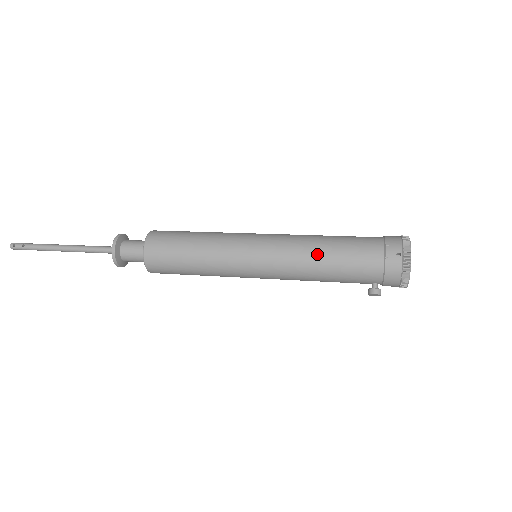
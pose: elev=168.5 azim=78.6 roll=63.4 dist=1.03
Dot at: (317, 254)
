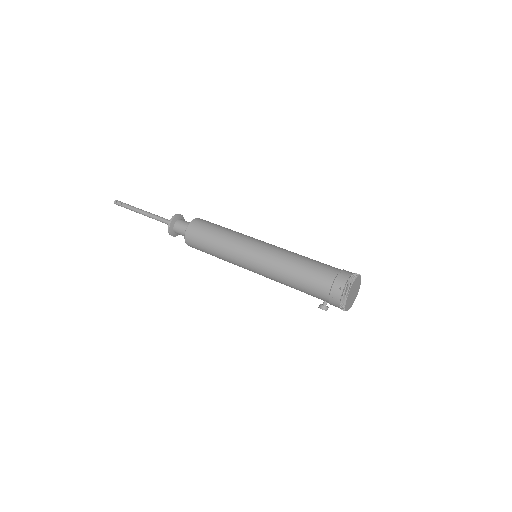
Dot at: (289, 270)
